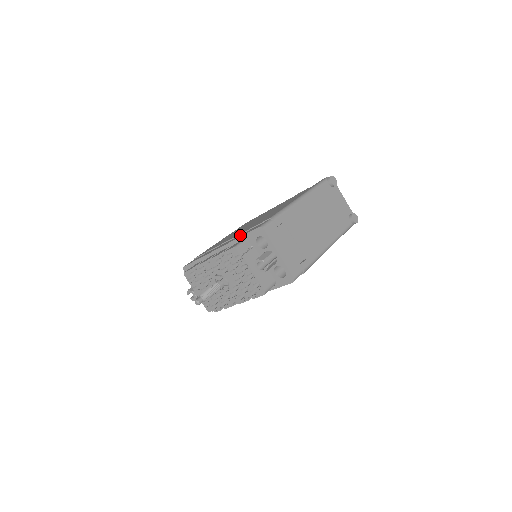
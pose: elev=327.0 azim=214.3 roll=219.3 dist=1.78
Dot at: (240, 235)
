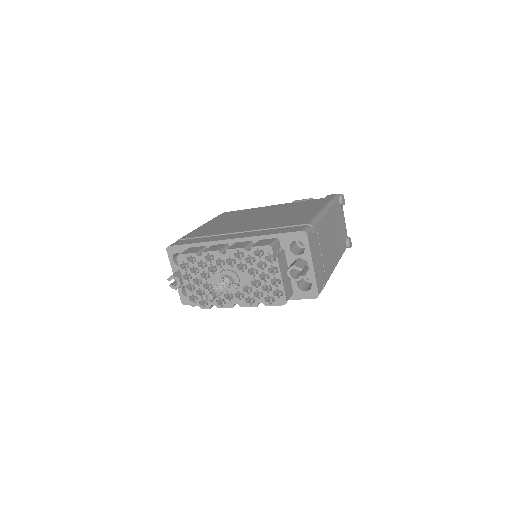
Dot at: (264, 231)
